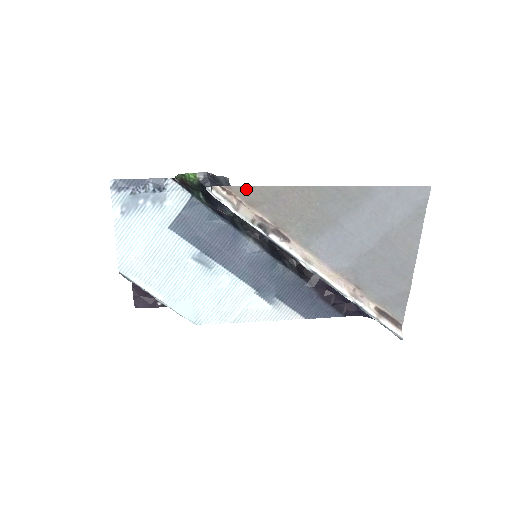
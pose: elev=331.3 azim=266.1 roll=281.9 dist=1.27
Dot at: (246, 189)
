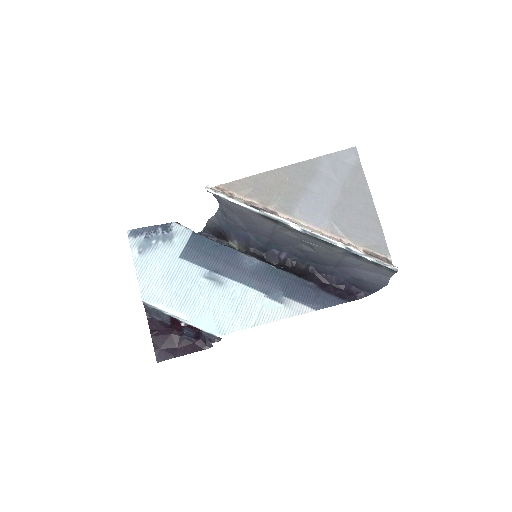
Dot at: (234, 183)
